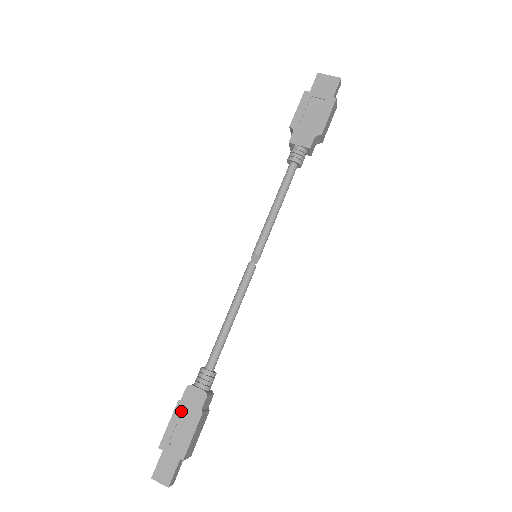
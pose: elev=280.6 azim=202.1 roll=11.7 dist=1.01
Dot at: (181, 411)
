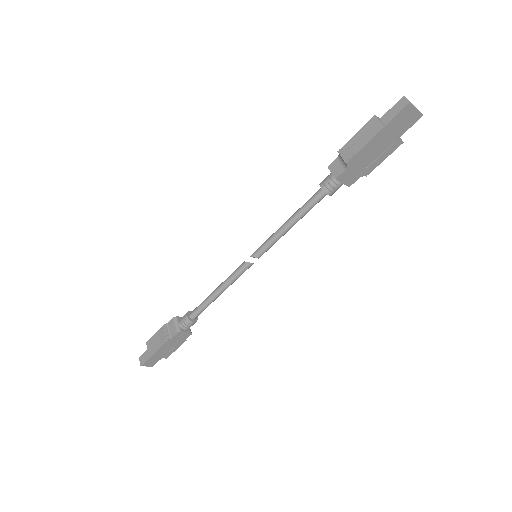
Dot at: (170, 343)
